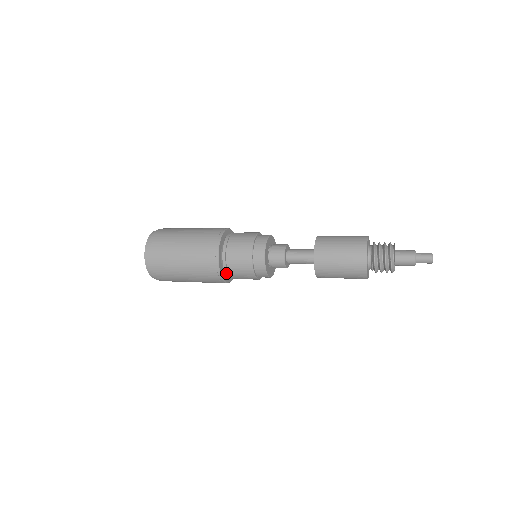
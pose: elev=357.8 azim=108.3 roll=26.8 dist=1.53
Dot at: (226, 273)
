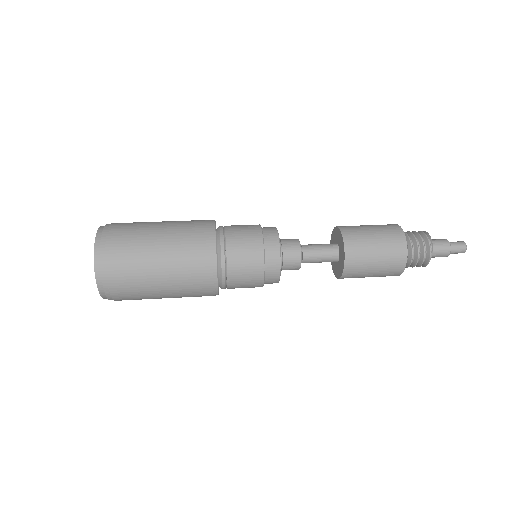
Dot at: (223, 269)
